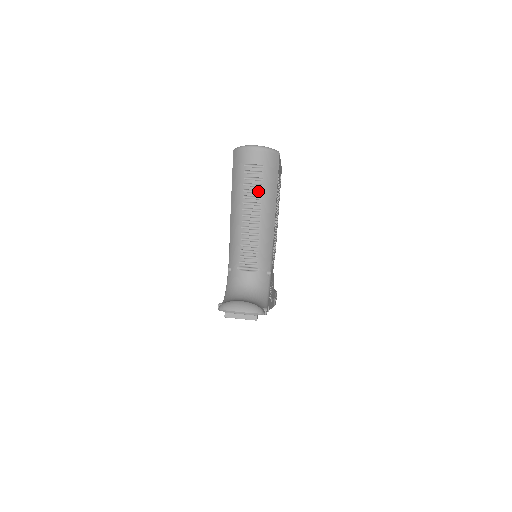
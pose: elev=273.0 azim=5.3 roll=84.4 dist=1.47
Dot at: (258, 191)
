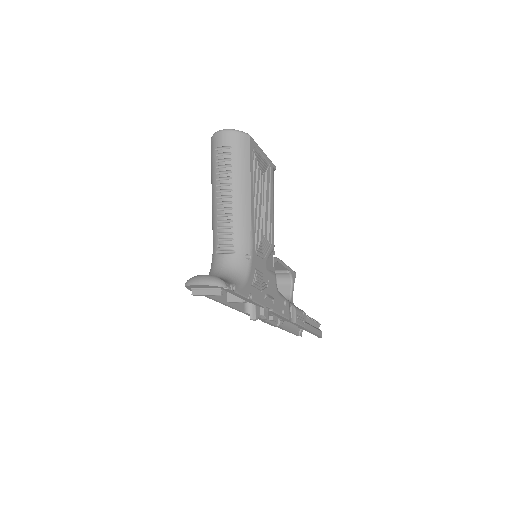
Dot at: (229, 172)
